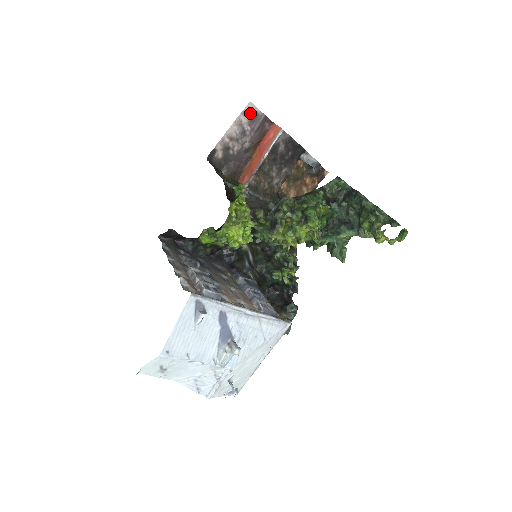
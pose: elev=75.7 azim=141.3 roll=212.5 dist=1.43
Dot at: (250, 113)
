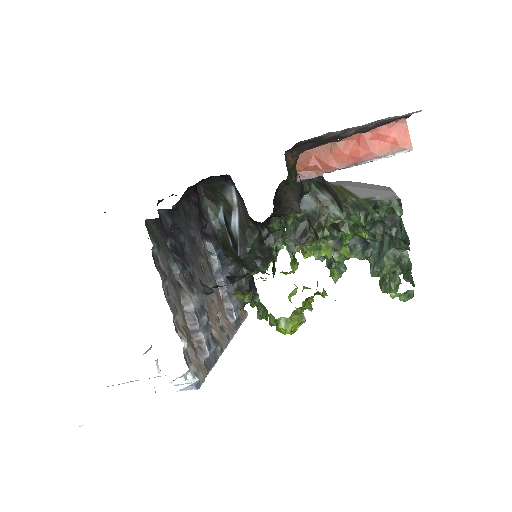
Dot at: occluded
